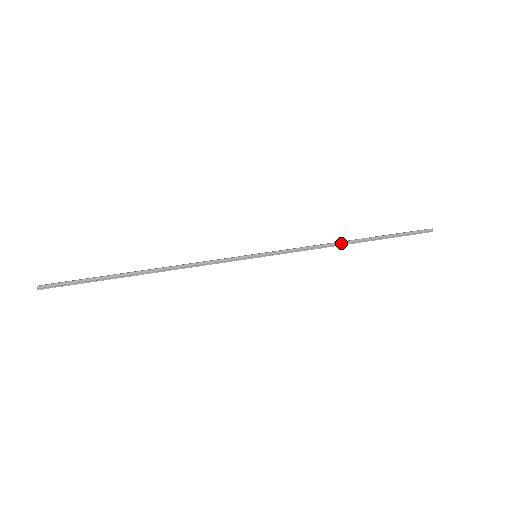
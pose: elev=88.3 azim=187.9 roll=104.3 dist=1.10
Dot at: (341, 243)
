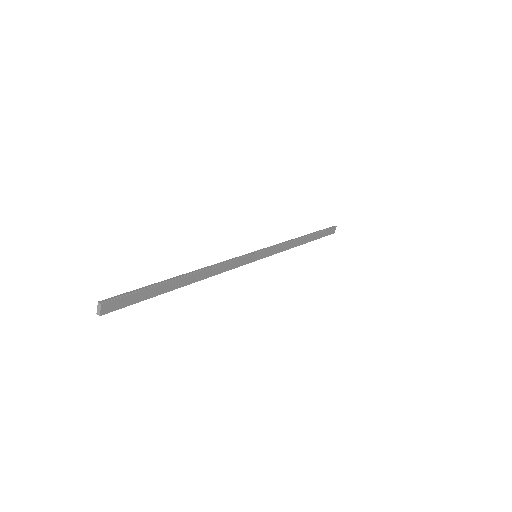
Dot at: (298, 238)
